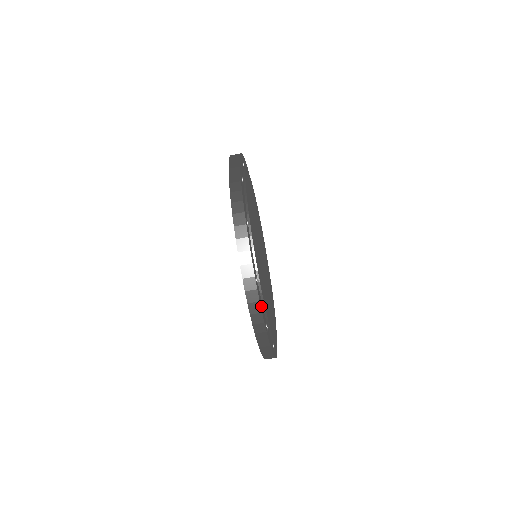
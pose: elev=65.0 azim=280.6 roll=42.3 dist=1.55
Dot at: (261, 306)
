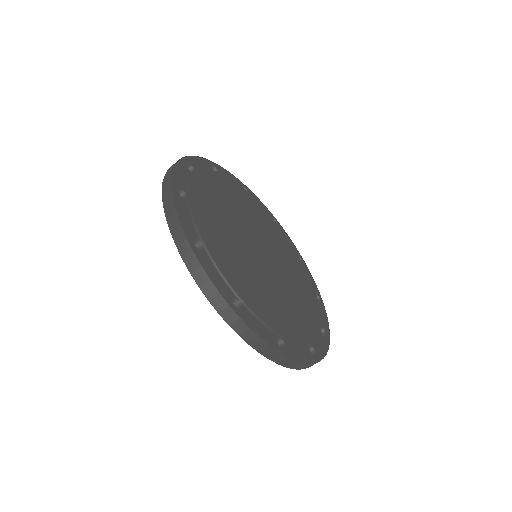
Dot at: (322, 350)
